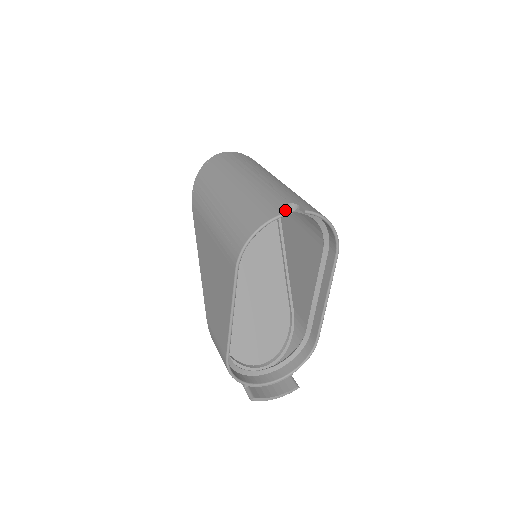
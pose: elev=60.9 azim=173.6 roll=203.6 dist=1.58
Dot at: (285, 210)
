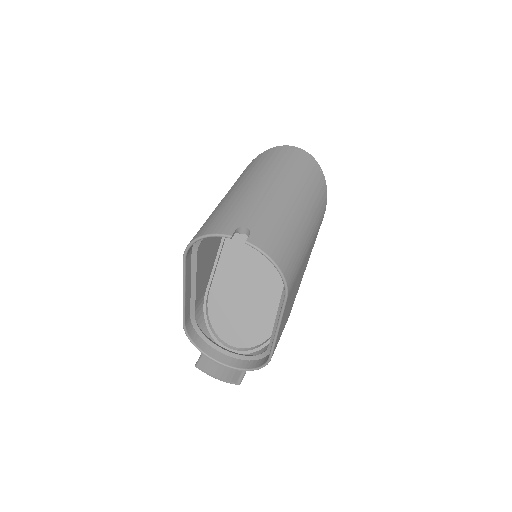
Dot at: (229, 232)
